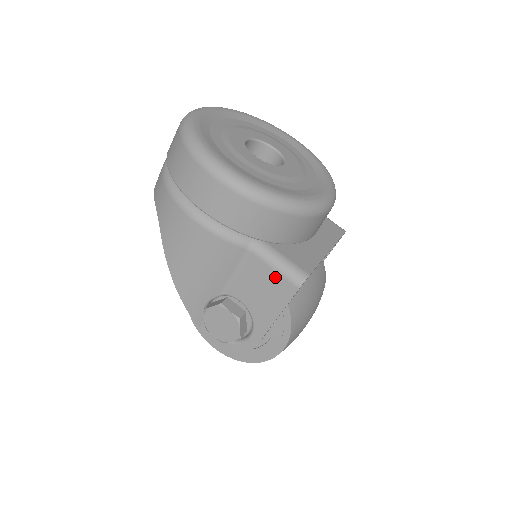
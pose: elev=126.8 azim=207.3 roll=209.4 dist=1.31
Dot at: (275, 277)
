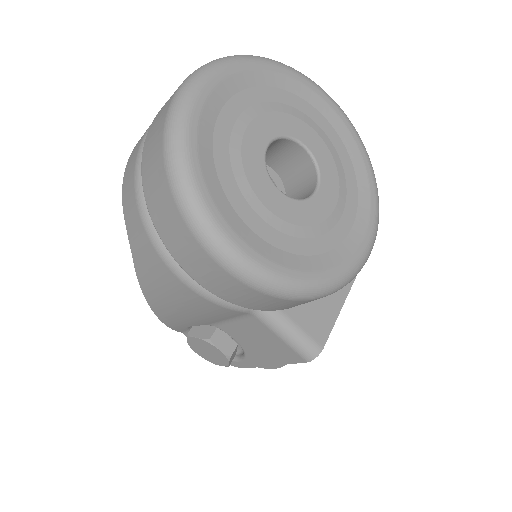
Dot at: (280, 344)
